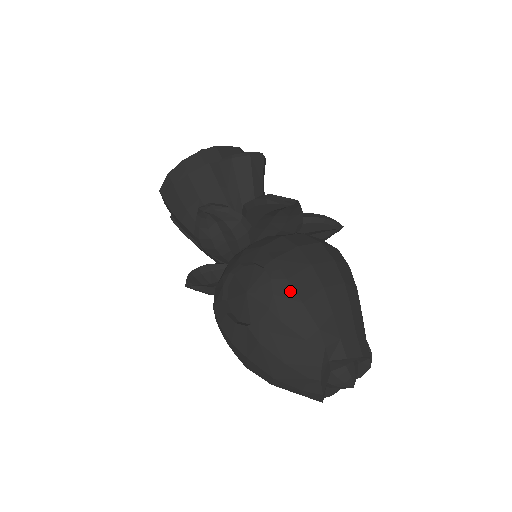
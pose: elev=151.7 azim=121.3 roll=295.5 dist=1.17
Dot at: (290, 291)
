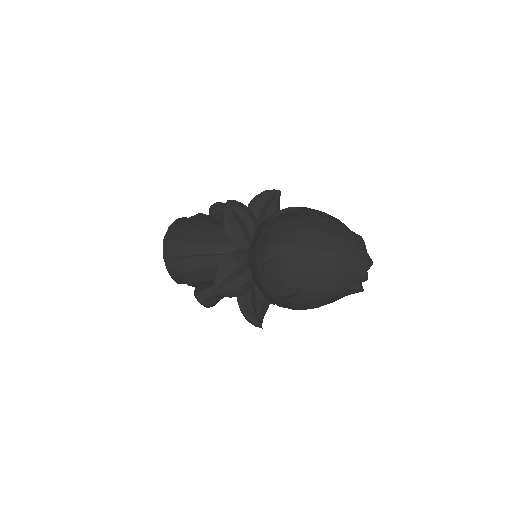
Dot at: (312, 209)
